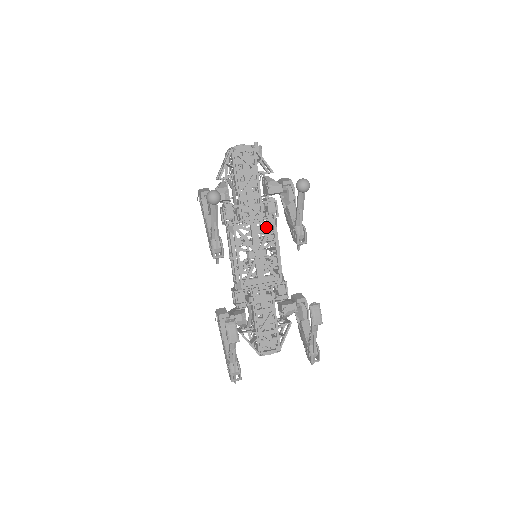
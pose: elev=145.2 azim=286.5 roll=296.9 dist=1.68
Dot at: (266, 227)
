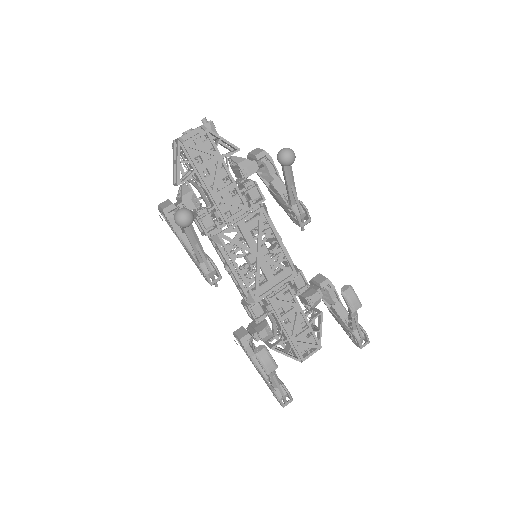
Dot at: (256, 219)
